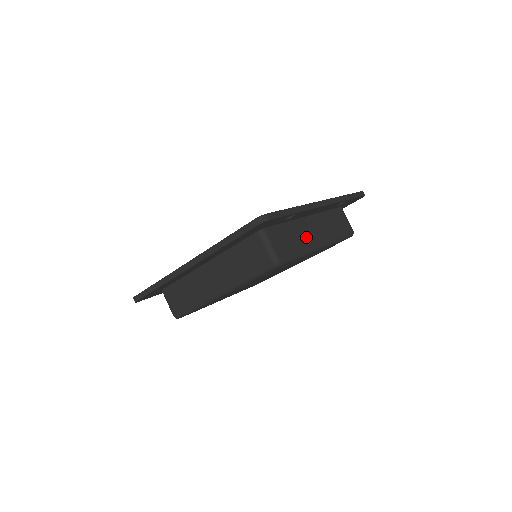
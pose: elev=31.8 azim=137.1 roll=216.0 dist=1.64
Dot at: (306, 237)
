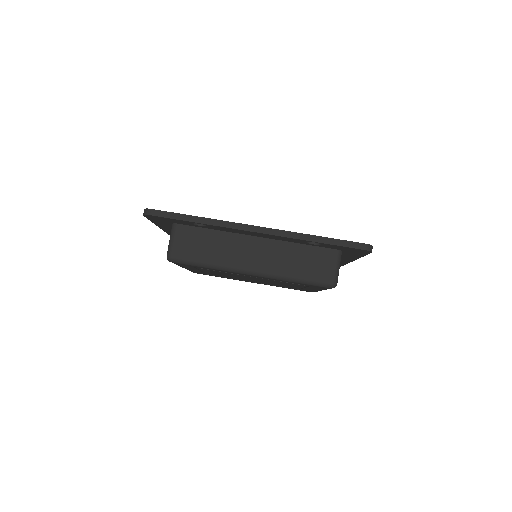
Dot at: (232, 254)
